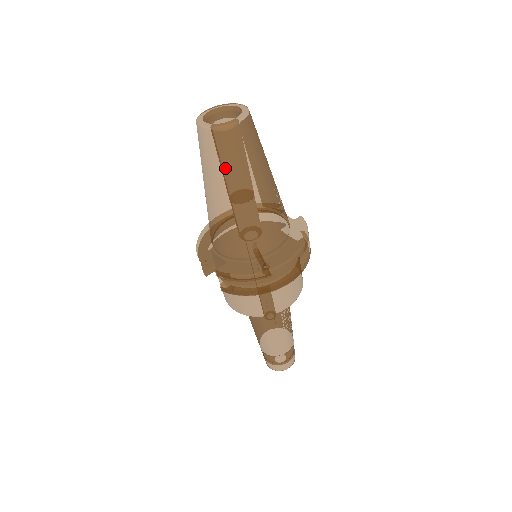
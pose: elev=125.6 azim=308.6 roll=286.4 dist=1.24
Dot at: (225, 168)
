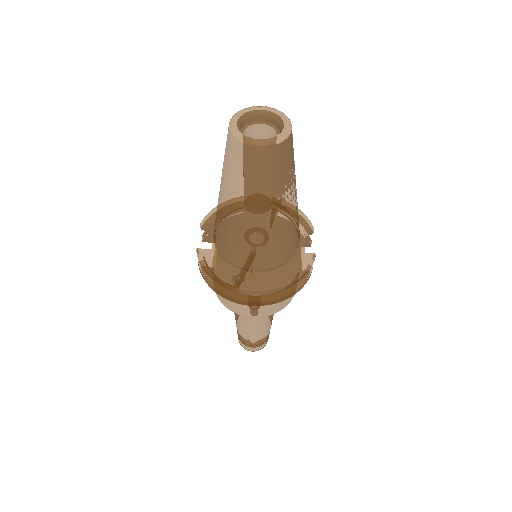
Dot at: (232, 177)
